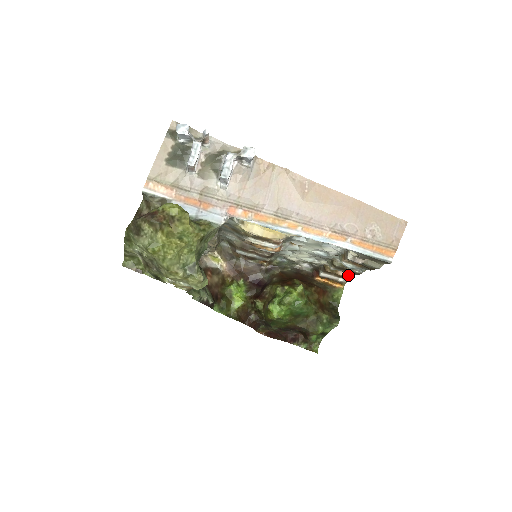
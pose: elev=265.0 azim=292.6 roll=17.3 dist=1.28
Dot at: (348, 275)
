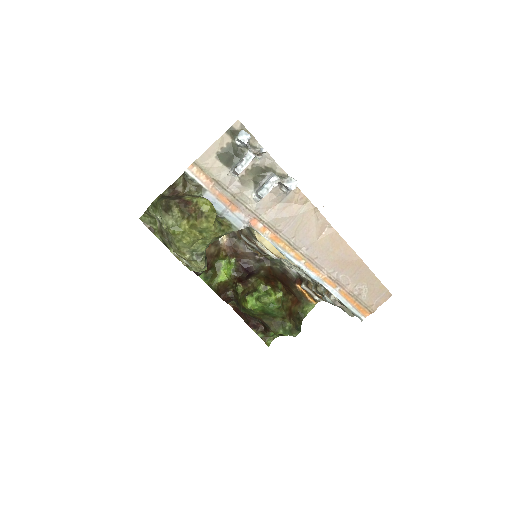
Dot at: occluded
